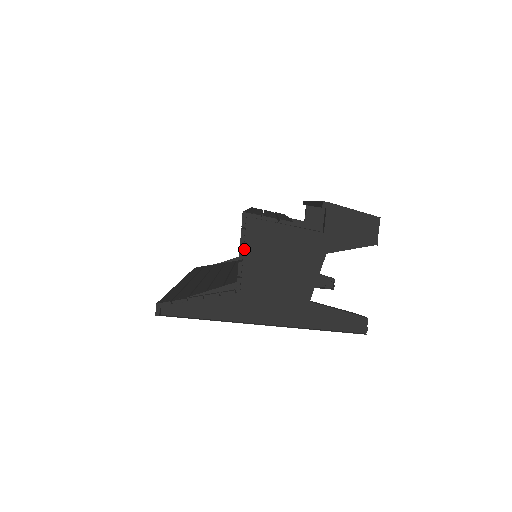
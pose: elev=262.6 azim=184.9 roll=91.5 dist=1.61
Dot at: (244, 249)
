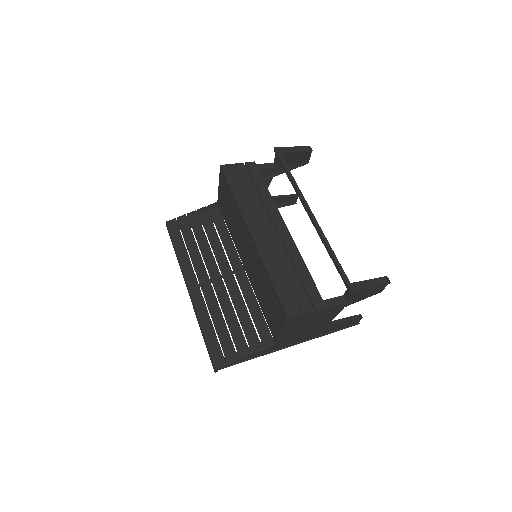
Dot at: occluded
